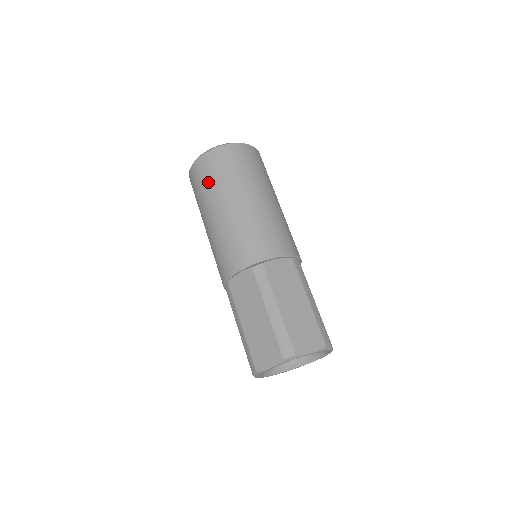
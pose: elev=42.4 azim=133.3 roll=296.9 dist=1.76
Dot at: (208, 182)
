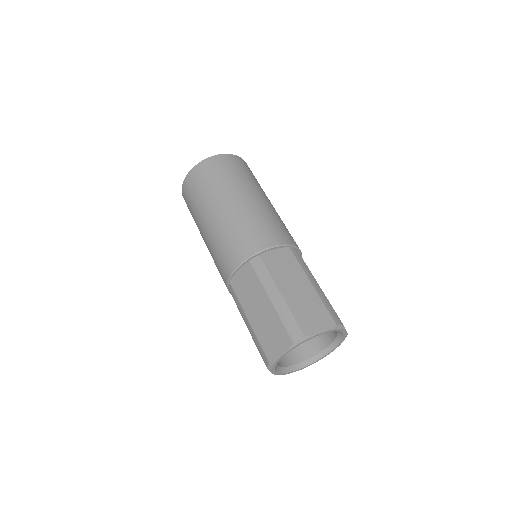
Dot at: (198, 193)
